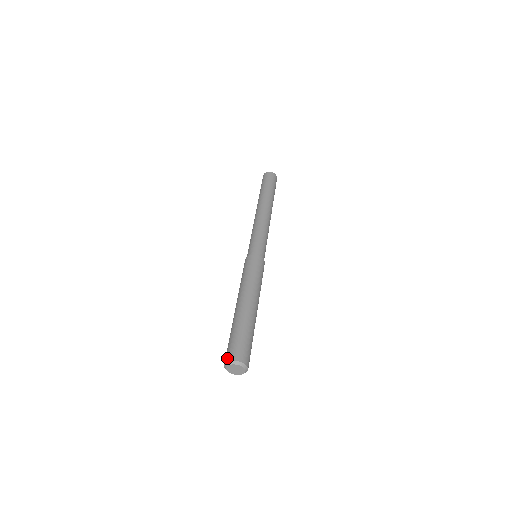
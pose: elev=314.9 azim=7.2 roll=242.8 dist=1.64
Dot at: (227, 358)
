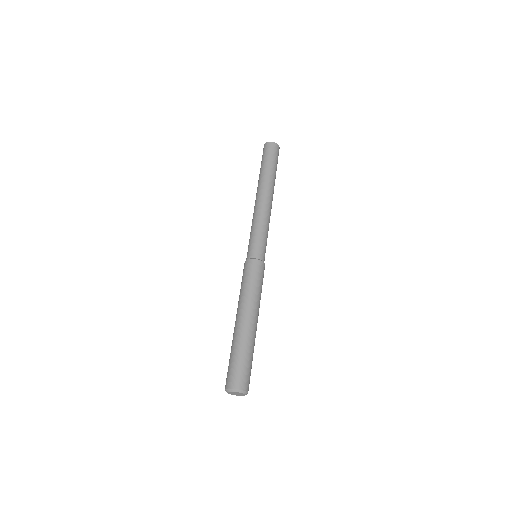
Dot at: (225, 385)
